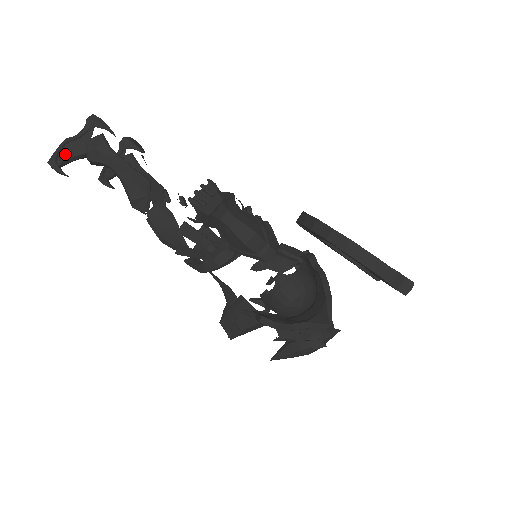
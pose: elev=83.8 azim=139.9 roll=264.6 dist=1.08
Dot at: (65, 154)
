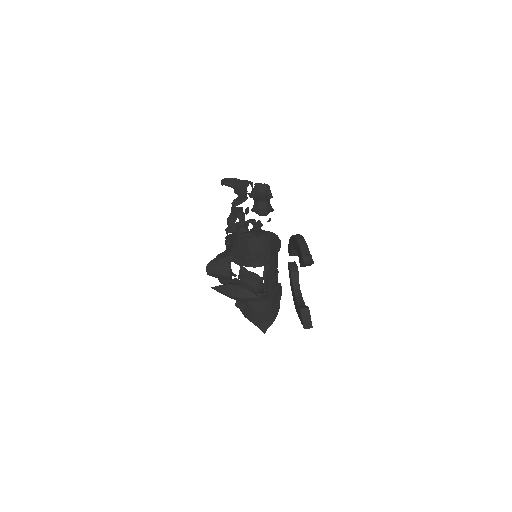
Dot at: (230, 181)
